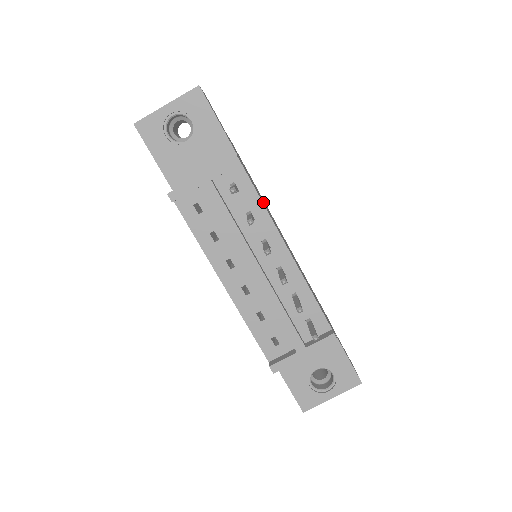
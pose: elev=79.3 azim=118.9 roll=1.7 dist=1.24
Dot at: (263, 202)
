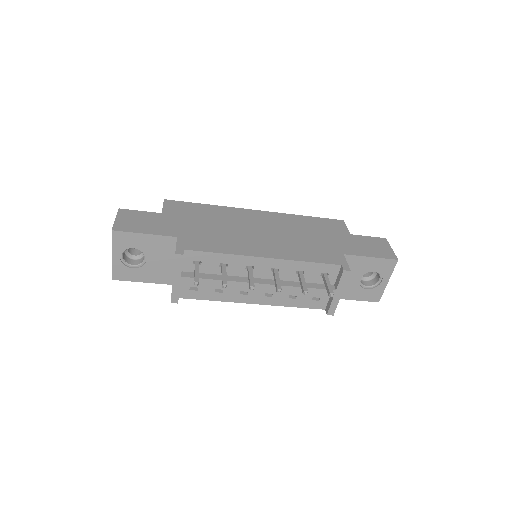
Dot at: (222, 238)
